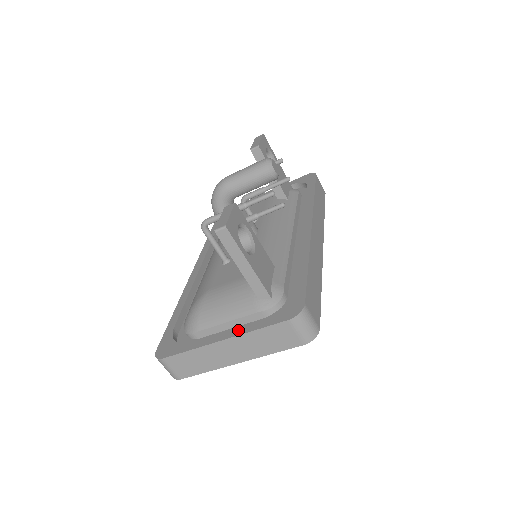
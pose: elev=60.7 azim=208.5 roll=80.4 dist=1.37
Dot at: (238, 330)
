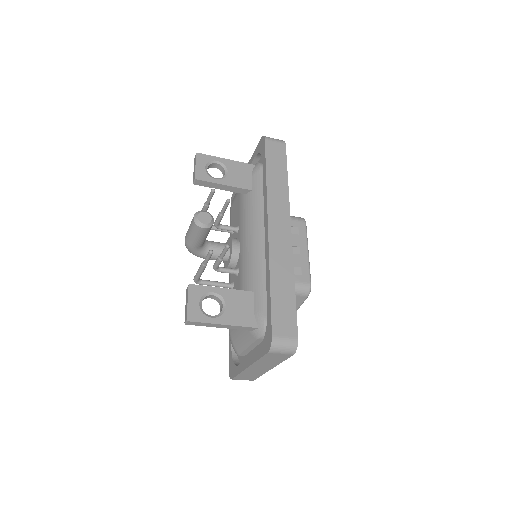
Dot at: (252, 358)
